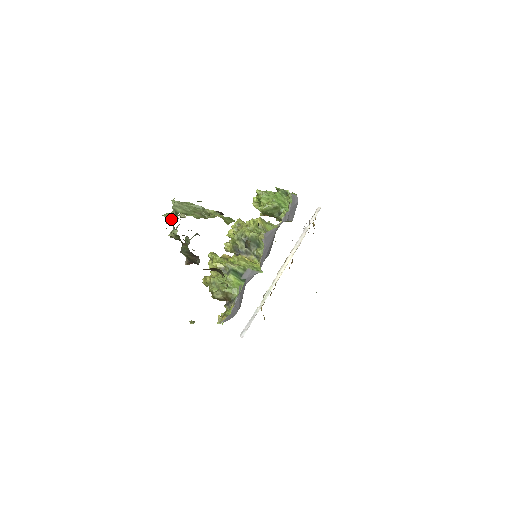
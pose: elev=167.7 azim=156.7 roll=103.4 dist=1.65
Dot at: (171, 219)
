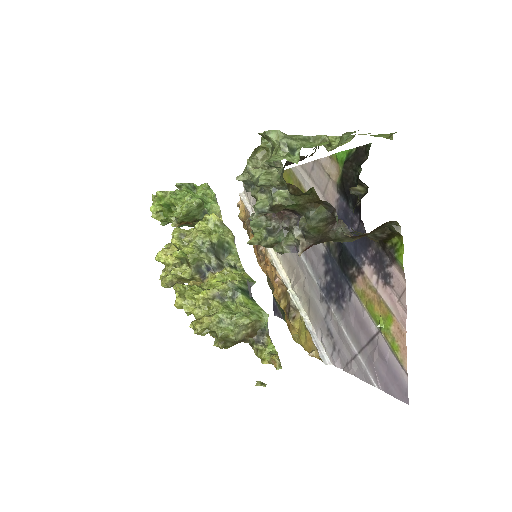
Dot at: (291, 161)
